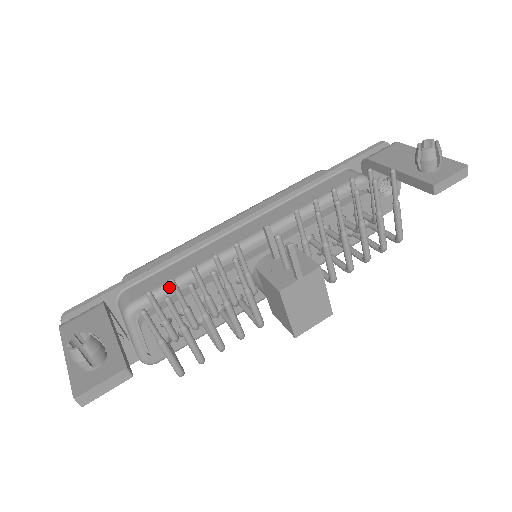
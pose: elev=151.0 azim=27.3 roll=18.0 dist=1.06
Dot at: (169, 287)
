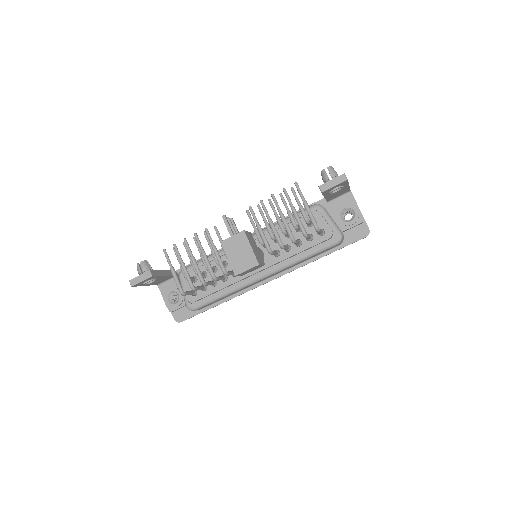
Dot at: (199, 261)
